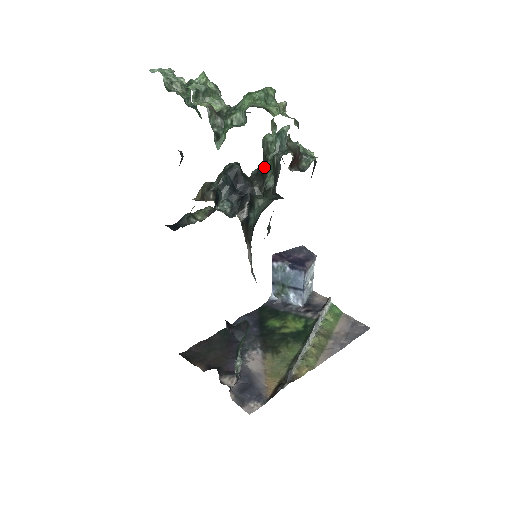
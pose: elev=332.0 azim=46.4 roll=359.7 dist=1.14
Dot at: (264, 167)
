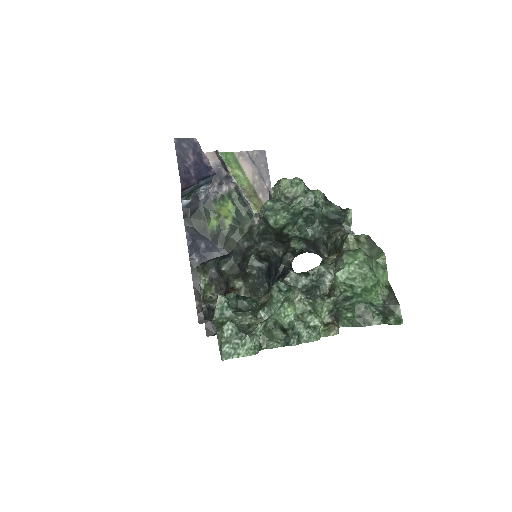
Dot at: (271, 231)
